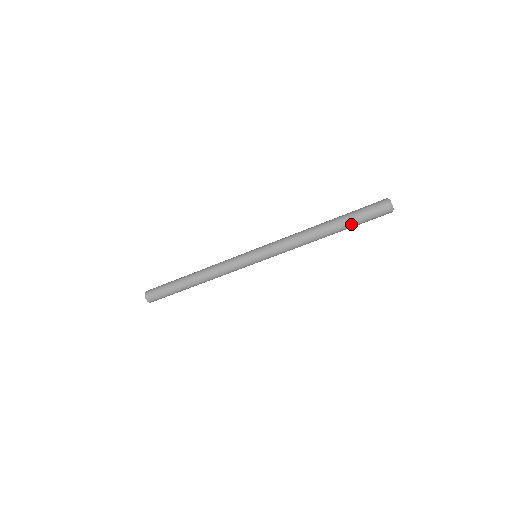
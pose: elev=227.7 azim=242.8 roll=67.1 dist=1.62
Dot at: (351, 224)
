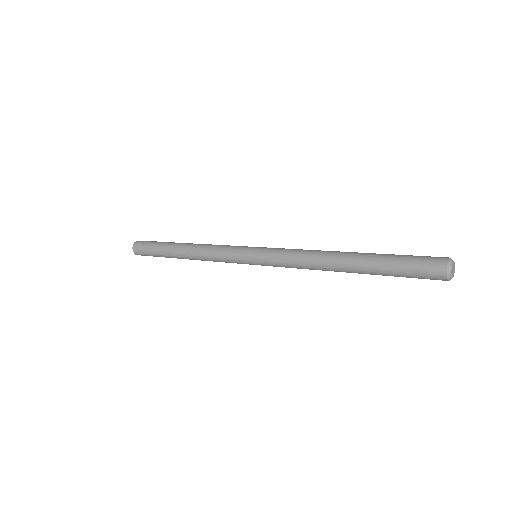
Dot at: (383, 274)
